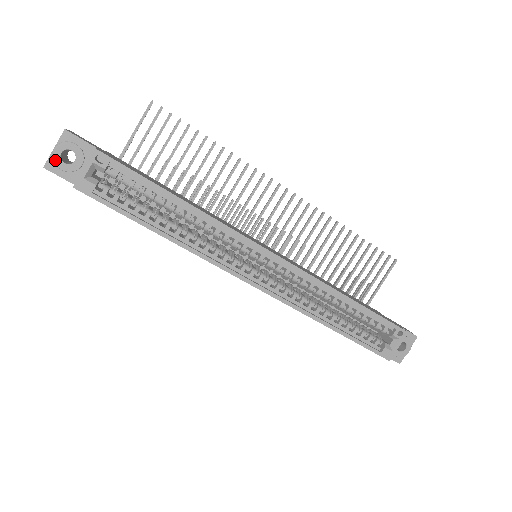
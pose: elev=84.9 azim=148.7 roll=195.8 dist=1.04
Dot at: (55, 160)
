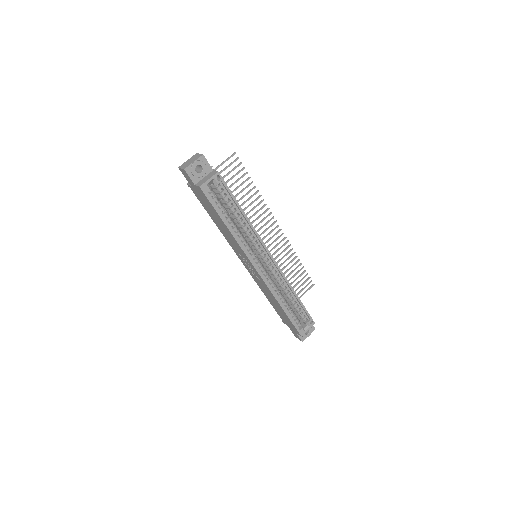
Dot at: (192, 168)
